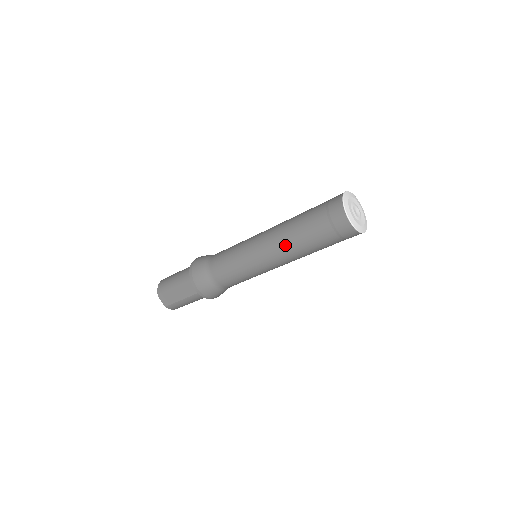
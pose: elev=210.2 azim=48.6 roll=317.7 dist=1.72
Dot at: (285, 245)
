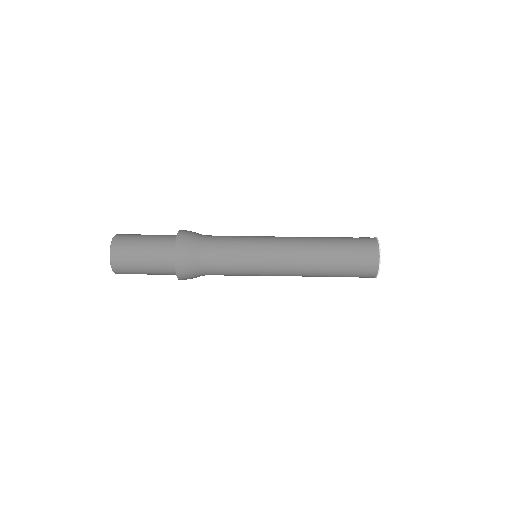
Dot at: occluded
